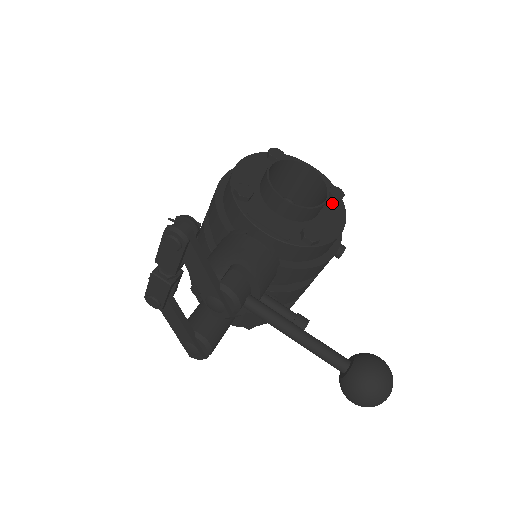
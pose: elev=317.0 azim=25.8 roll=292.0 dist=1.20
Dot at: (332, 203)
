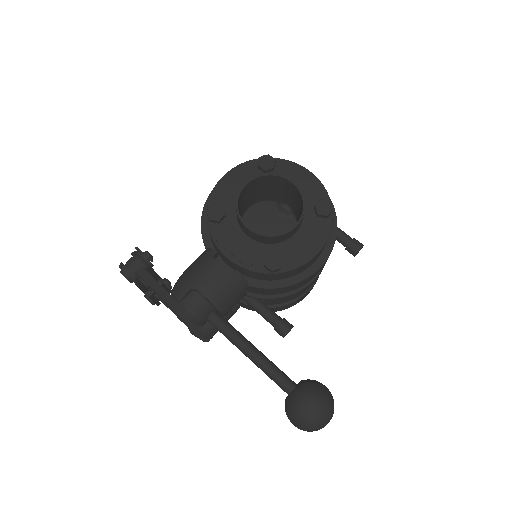
Dot at: (317, 219)
